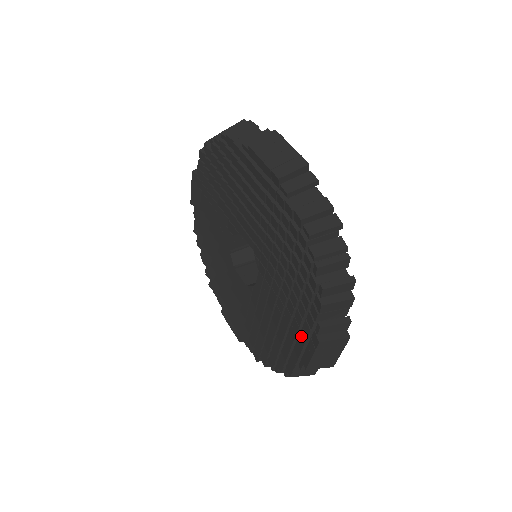
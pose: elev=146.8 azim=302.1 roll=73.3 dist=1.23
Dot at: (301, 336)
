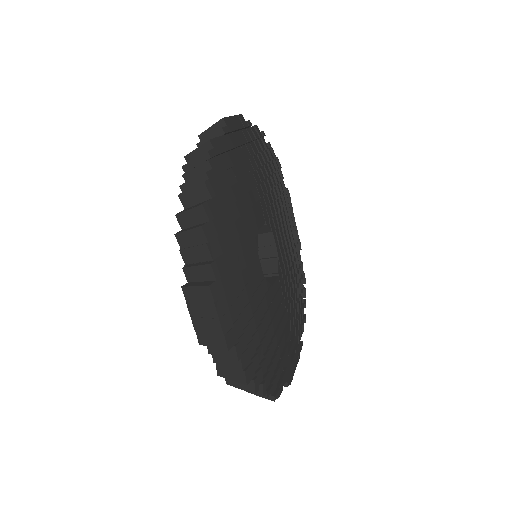
Dot at: occluded
